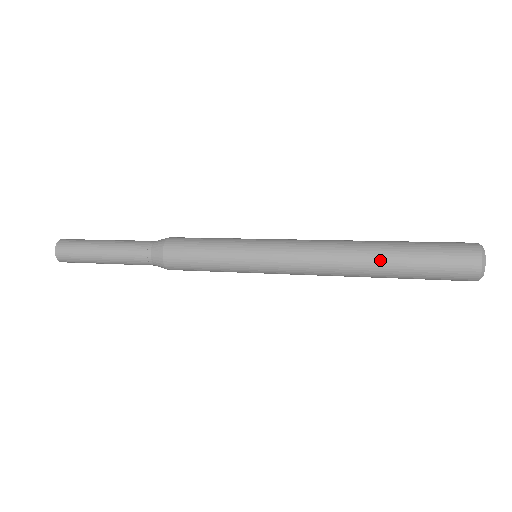
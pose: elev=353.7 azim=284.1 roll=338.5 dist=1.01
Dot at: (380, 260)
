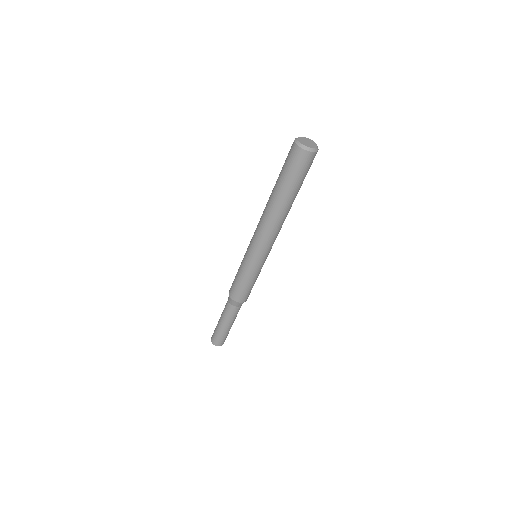
Dot at: (275, 198)
